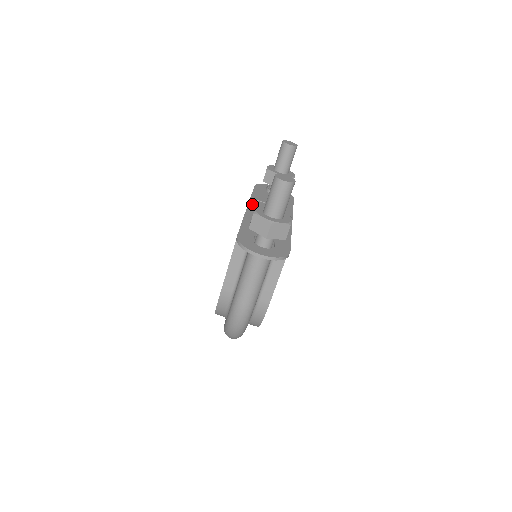
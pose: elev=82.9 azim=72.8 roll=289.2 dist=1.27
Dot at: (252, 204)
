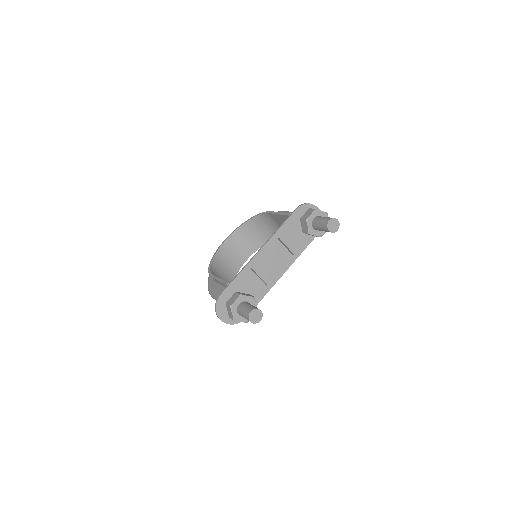
Dot at: (268, 246)
